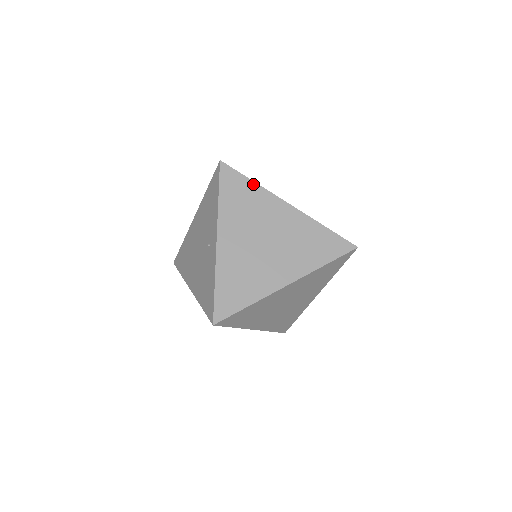
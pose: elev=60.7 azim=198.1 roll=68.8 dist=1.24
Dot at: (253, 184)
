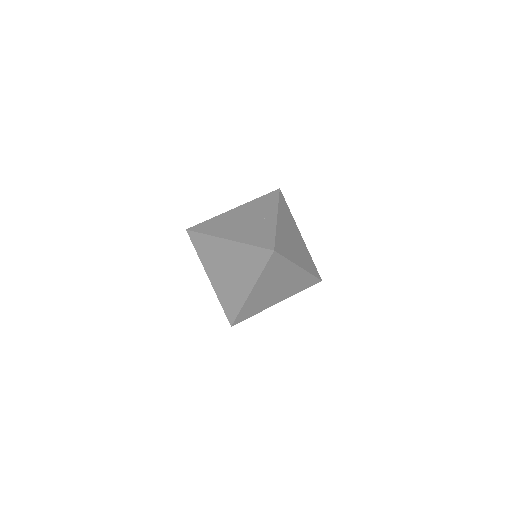
Dot at: (290, 212)
